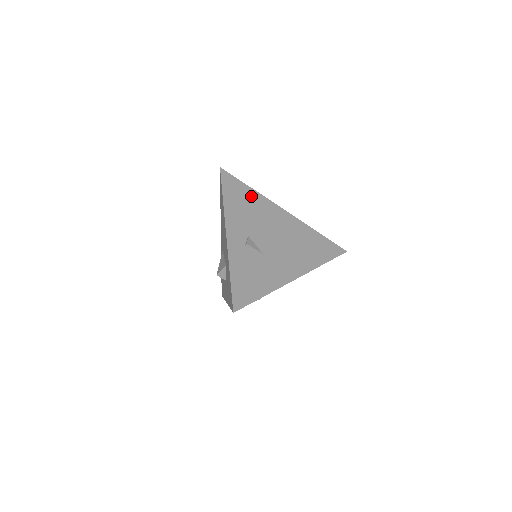
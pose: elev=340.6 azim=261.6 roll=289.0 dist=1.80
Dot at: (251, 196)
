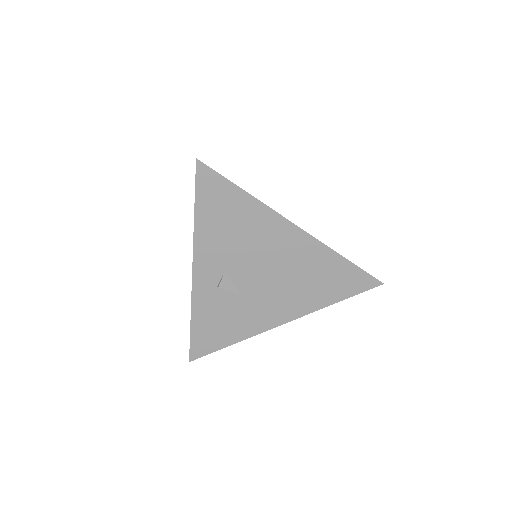
Dot at: (242, 207)
